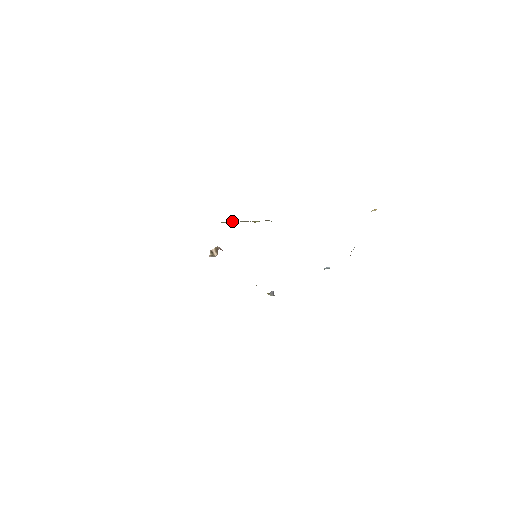
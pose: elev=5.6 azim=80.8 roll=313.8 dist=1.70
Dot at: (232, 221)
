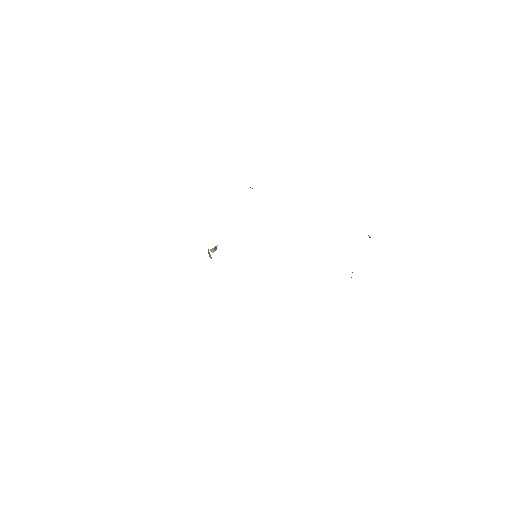
Dot at: occluded
